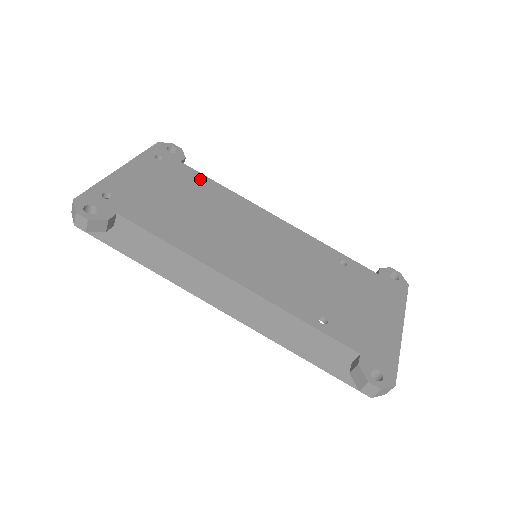
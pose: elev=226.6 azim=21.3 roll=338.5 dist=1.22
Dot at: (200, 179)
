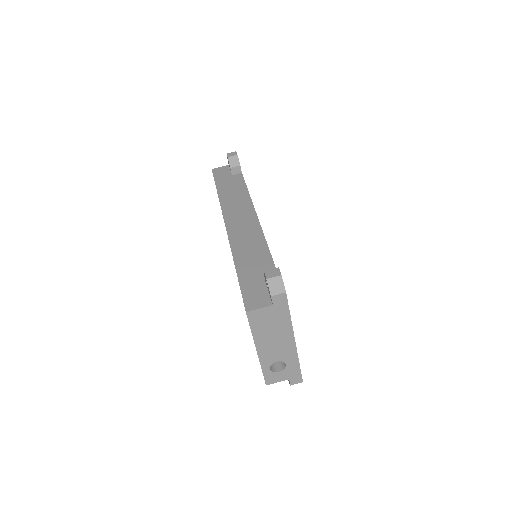
Dot at: occluded
